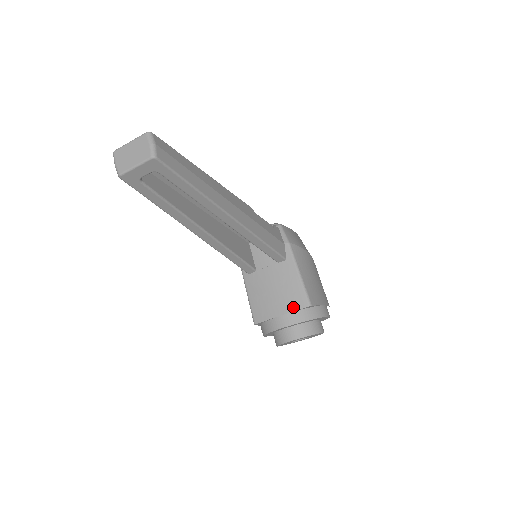
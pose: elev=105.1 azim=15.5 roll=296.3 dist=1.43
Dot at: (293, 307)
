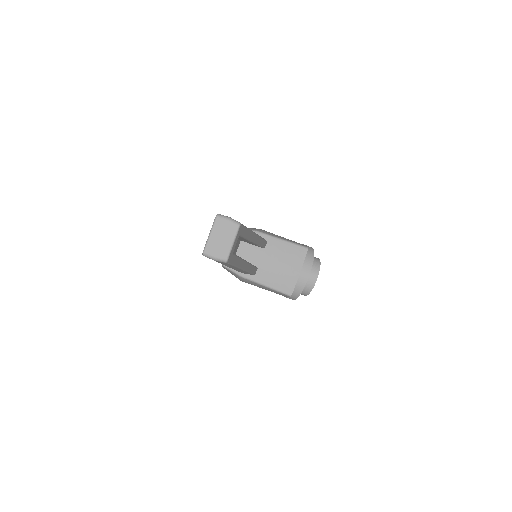
Dot at: (301, 260)
